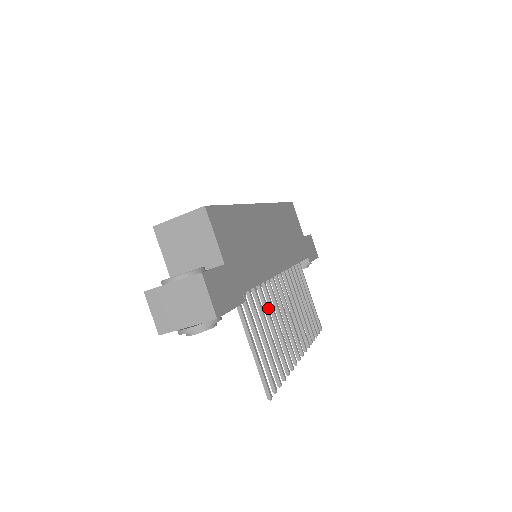
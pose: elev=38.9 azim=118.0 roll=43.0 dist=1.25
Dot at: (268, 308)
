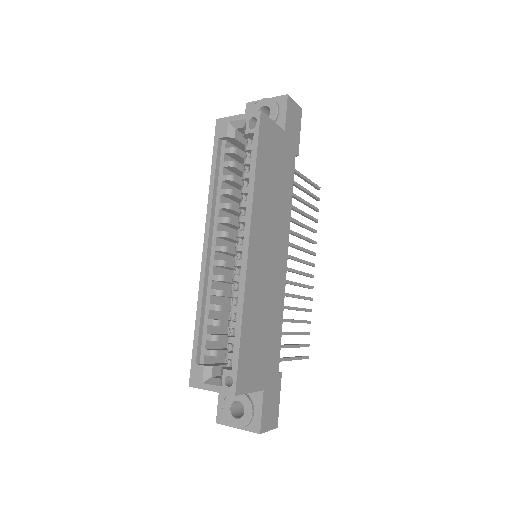
Dot at: (287, 306)
